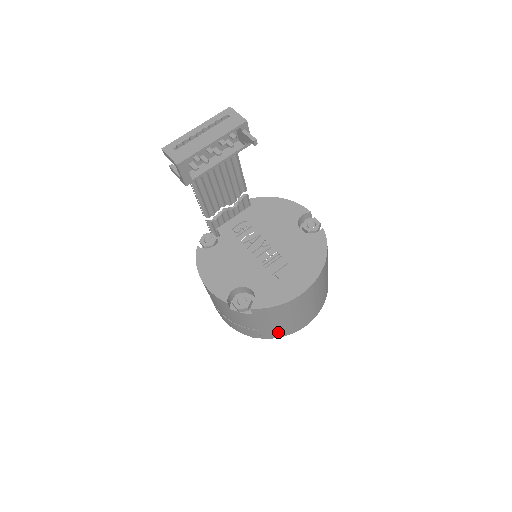
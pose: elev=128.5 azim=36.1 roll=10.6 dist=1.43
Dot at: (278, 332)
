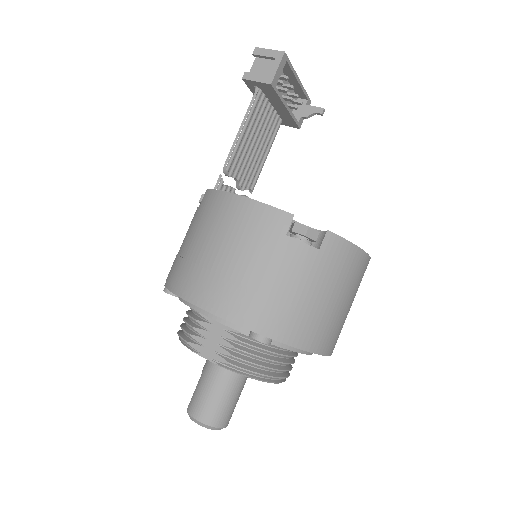
Dot at: (313, 330)
